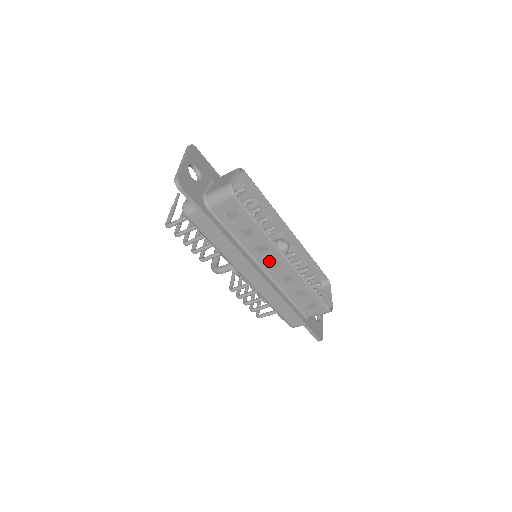
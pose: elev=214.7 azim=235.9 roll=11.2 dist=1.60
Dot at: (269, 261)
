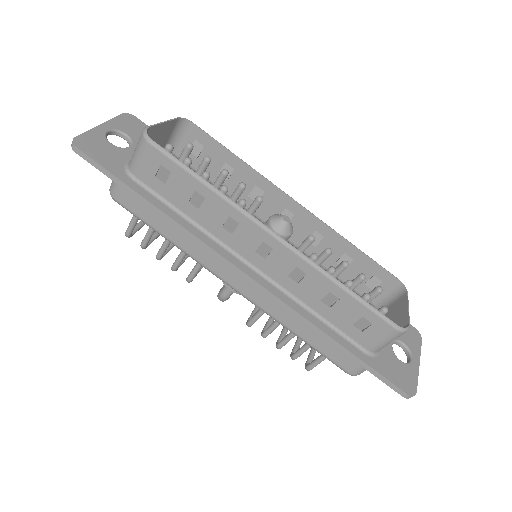
Dot at: (251, 247)
